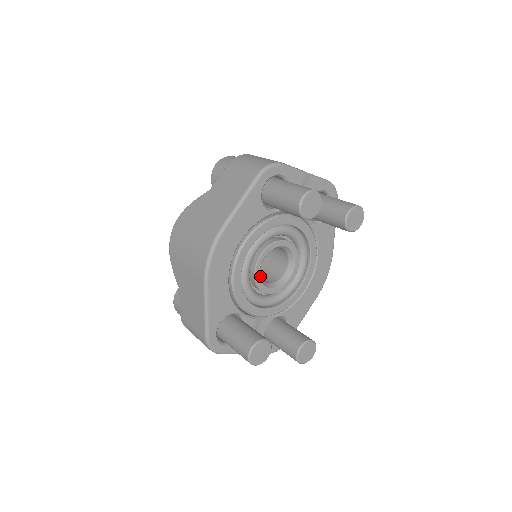
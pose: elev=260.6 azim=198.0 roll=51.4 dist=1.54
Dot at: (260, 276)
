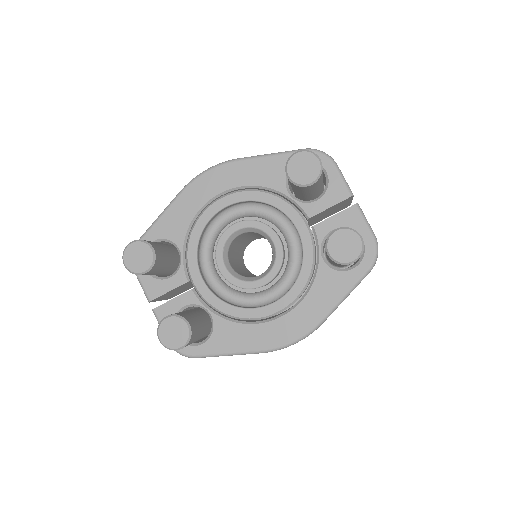
Dot at: (238, 269)
